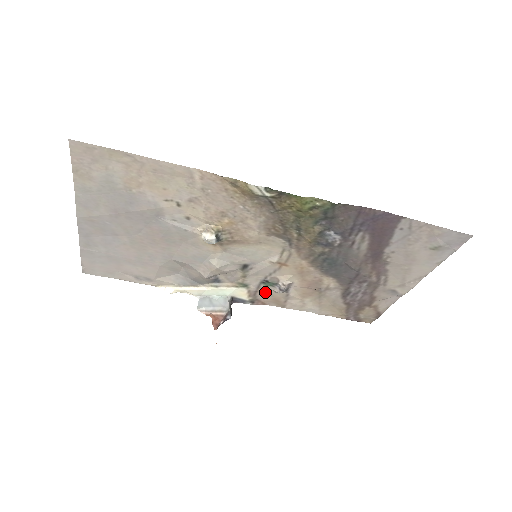
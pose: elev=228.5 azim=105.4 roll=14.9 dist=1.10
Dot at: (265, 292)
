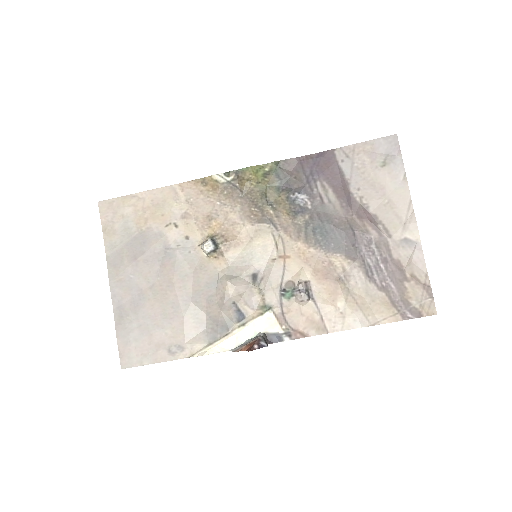
Dot at: (293, 311)
